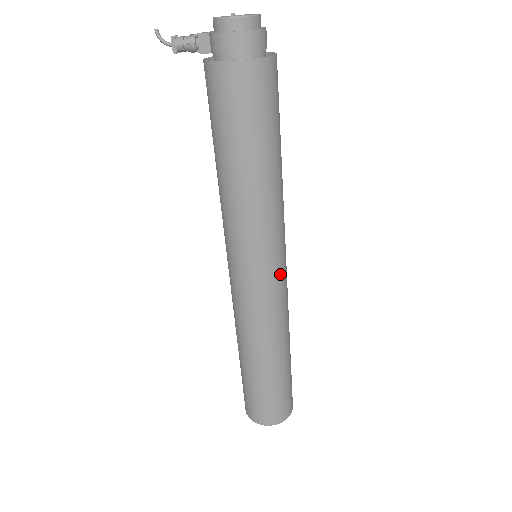
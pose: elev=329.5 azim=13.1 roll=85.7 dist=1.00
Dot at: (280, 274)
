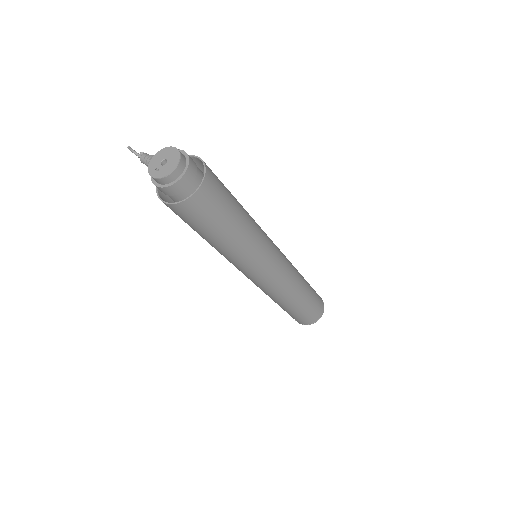
Dot at: (268, 276)
